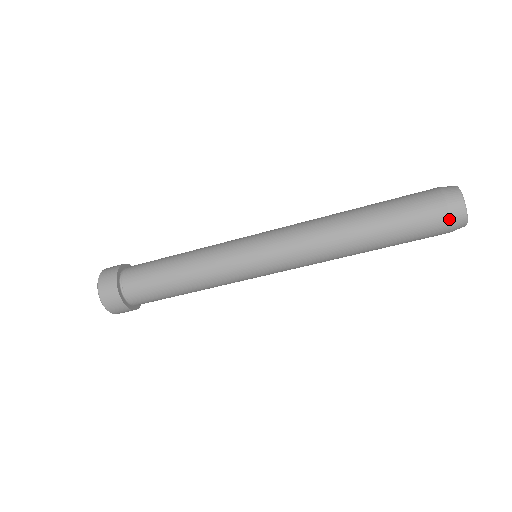
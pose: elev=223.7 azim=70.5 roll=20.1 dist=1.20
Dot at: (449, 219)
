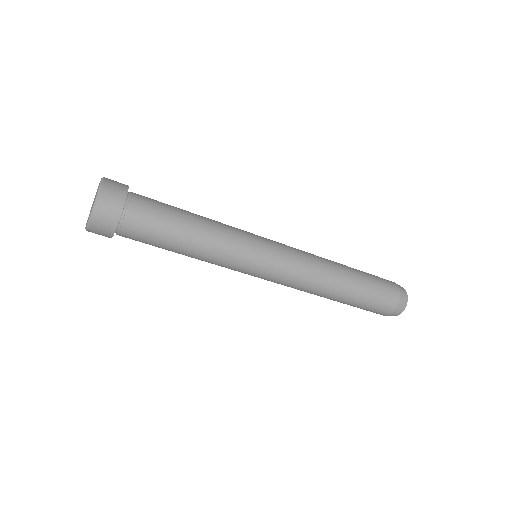
Dot at: occluded
